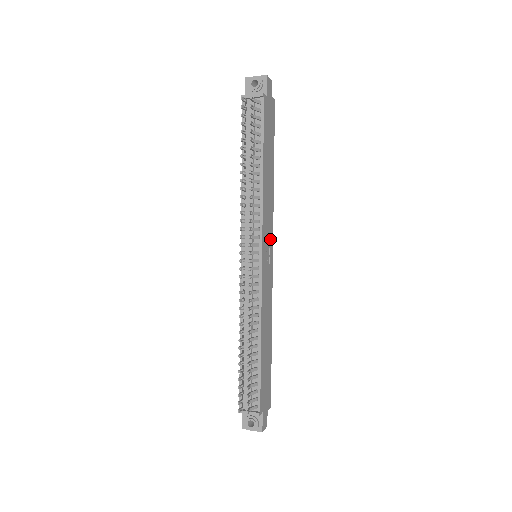
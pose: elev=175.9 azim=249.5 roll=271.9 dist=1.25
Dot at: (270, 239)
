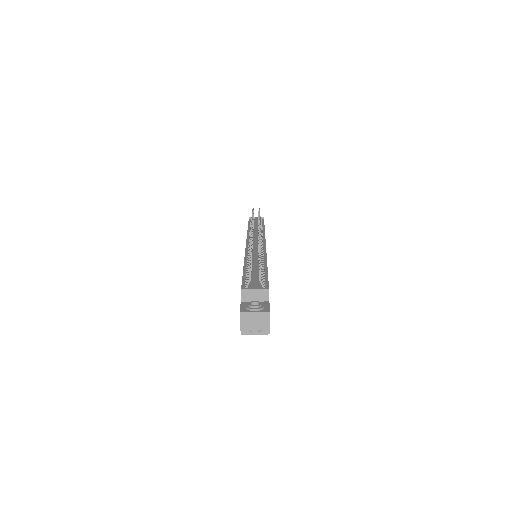
Dot at: occluded
